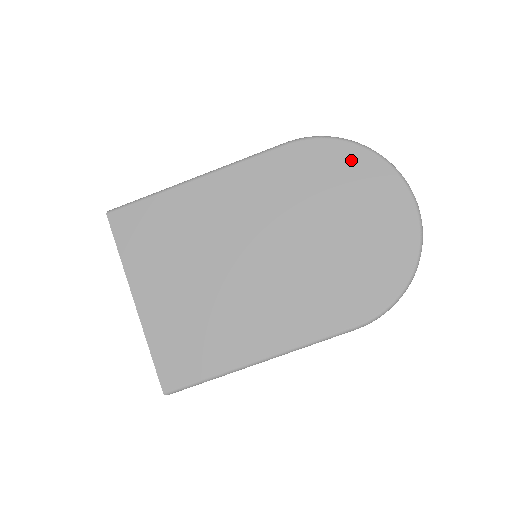
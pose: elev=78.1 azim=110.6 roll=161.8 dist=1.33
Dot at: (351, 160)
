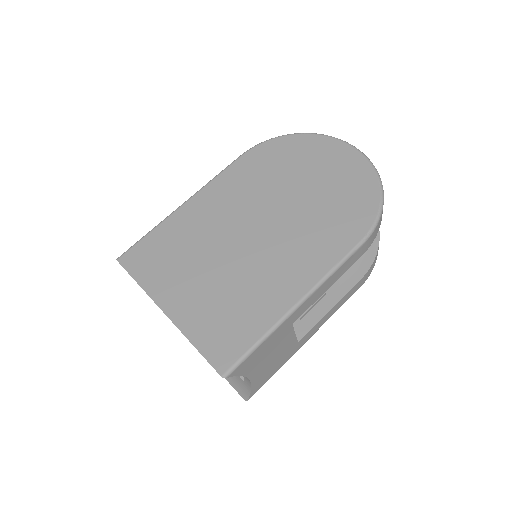
Dot at: (293, 144)
